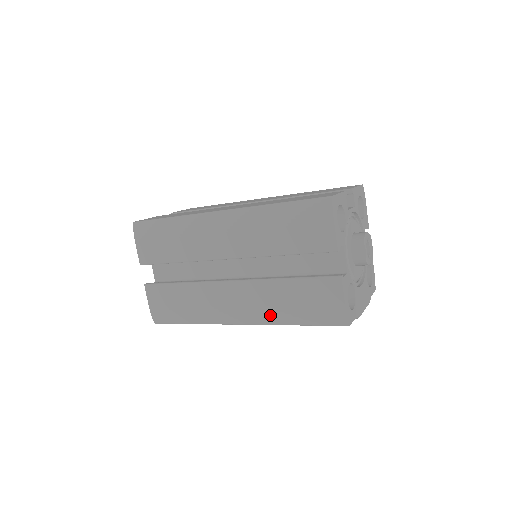
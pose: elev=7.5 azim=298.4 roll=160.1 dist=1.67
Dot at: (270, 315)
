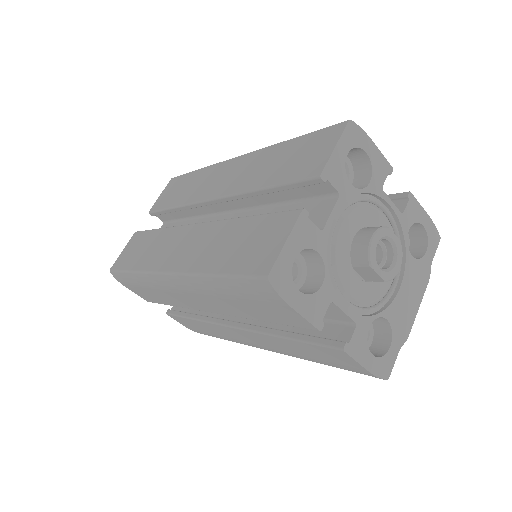
Dot at: occluded
